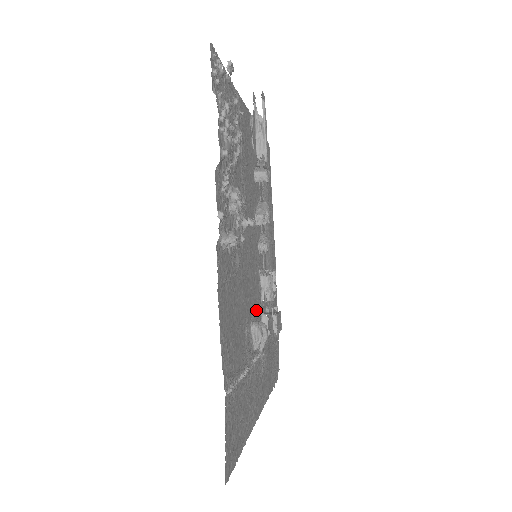
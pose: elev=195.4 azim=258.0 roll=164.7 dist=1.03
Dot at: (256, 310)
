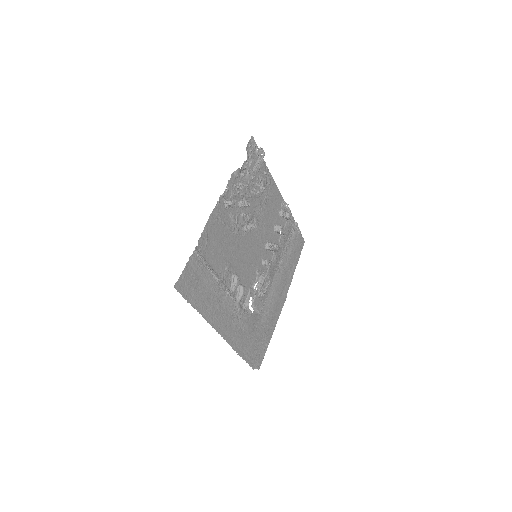
Dot at: (244, 281)
